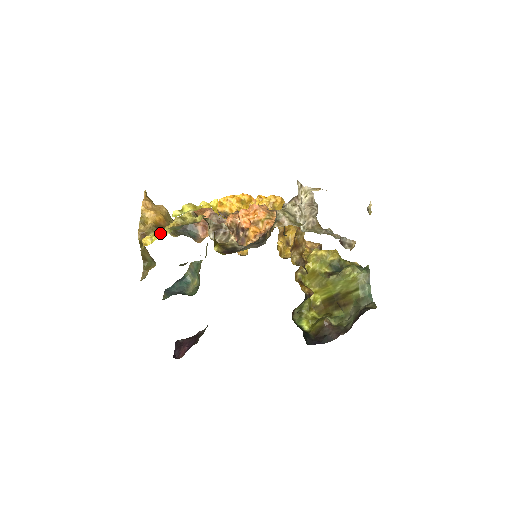
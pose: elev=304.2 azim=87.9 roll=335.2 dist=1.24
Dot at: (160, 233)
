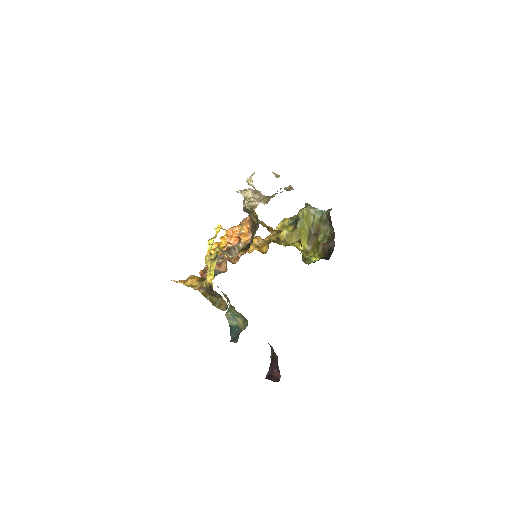
Dot at: (212, 267)
